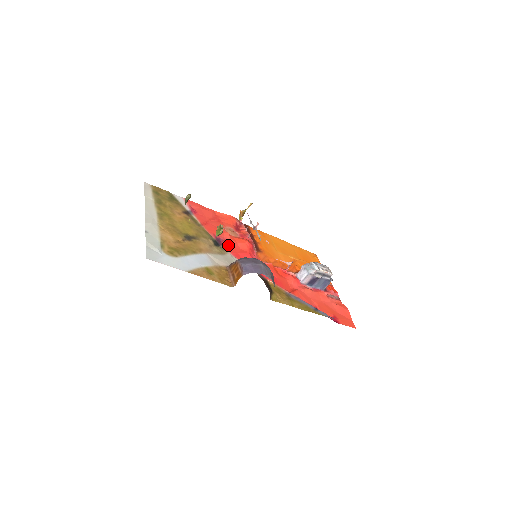
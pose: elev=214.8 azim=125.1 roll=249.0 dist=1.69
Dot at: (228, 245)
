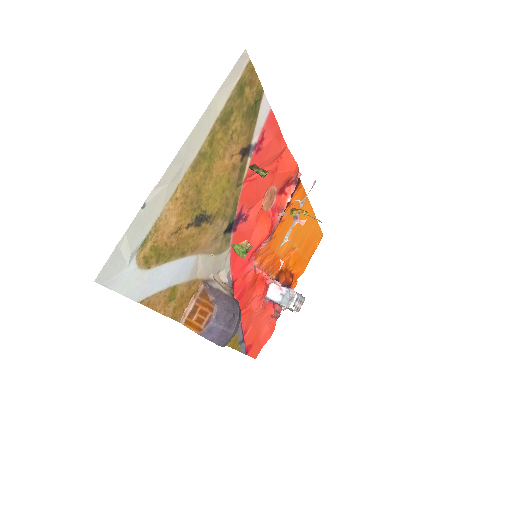
Dot at: (242, 231)
